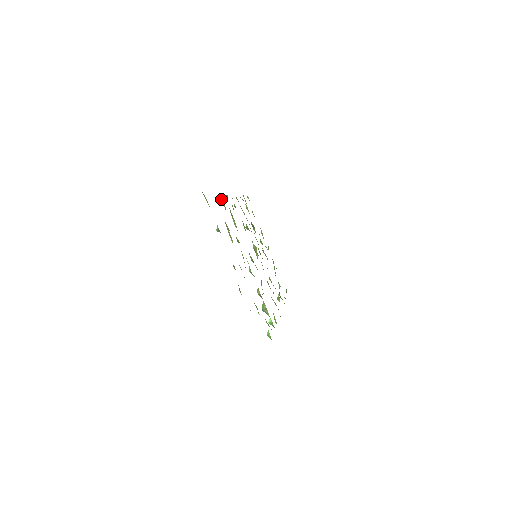
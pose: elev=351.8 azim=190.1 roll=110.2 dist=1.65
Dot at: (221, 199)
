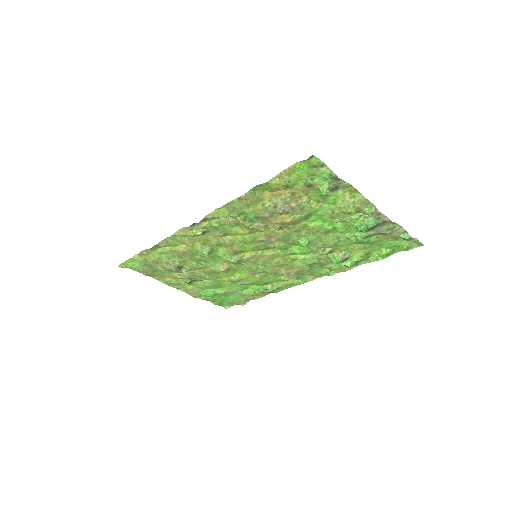
Dot at: (255, 194)
